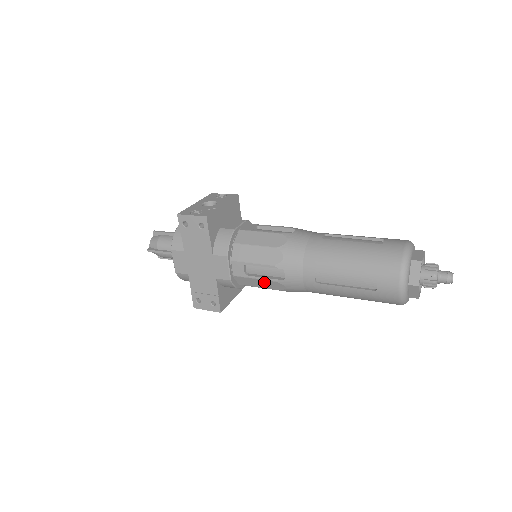
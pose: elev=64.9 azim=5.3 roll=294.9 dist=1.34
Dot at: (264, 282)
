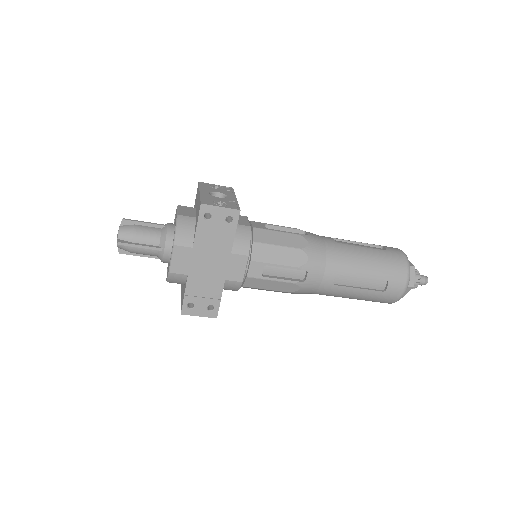
Dot at: (279, 284)
